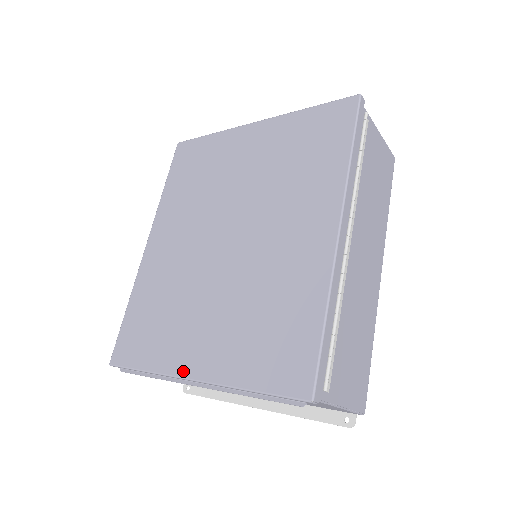
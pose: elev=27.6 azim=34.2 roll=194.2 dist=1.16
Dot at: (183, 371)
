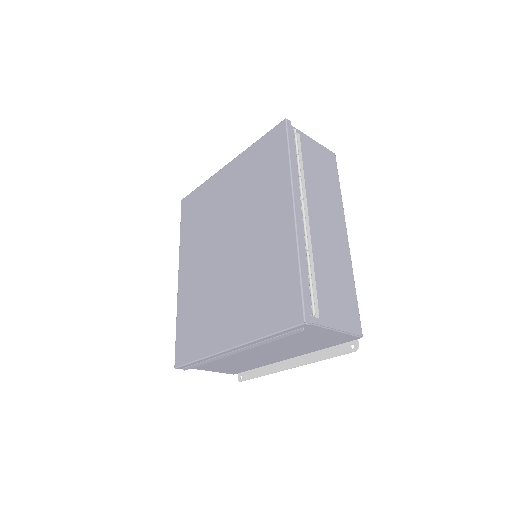
Dot at: (223, 346)
